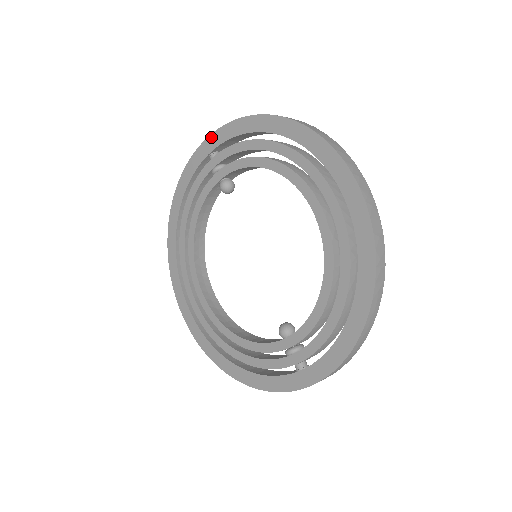
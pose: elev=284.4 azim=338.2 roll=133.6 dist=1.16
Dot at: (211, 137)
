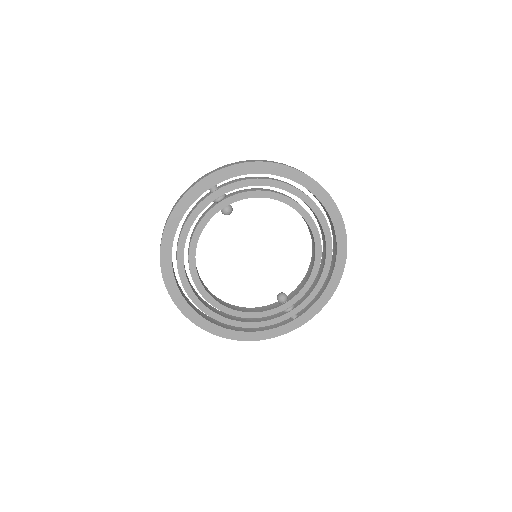
Dot at: (215, 174)
